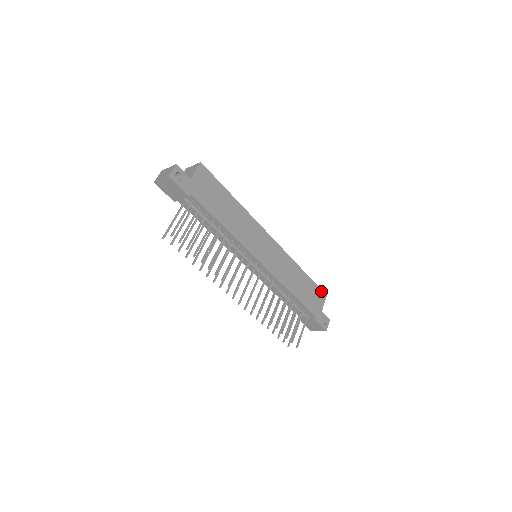
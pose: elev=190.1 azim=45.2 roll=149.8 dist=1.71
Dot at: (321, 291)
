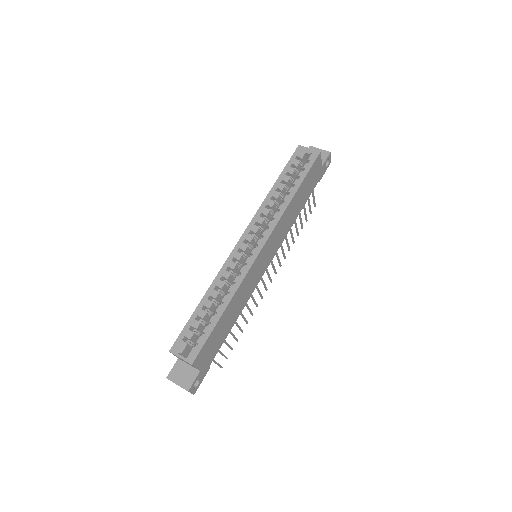
Dot at: (315, 162)
